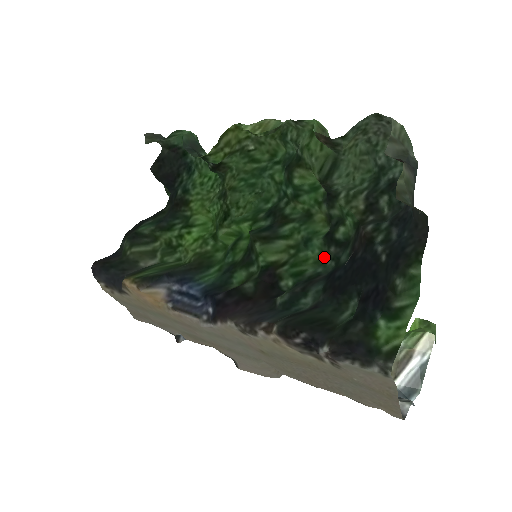
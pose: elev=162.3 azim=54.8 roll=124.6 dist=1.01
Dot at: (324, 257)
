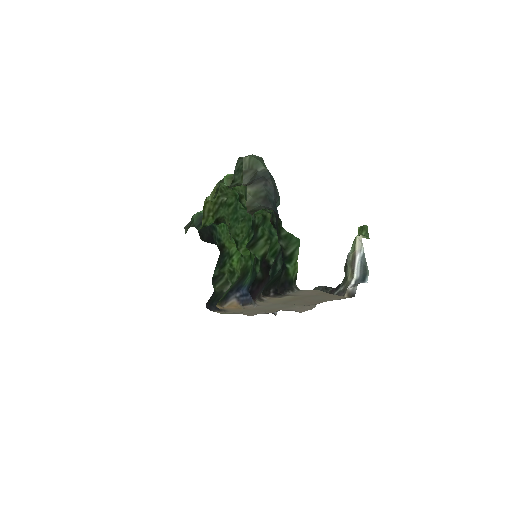
Dot at: occluded
